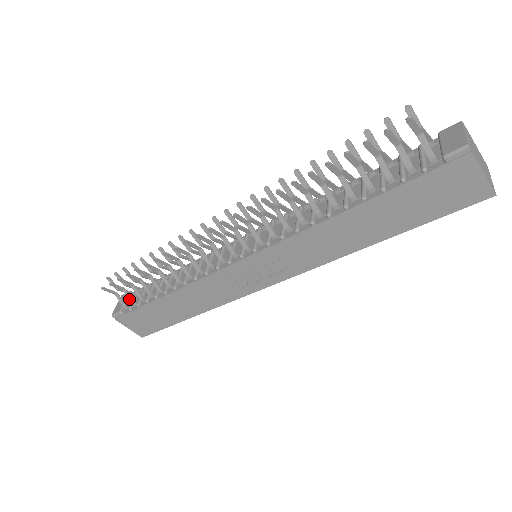
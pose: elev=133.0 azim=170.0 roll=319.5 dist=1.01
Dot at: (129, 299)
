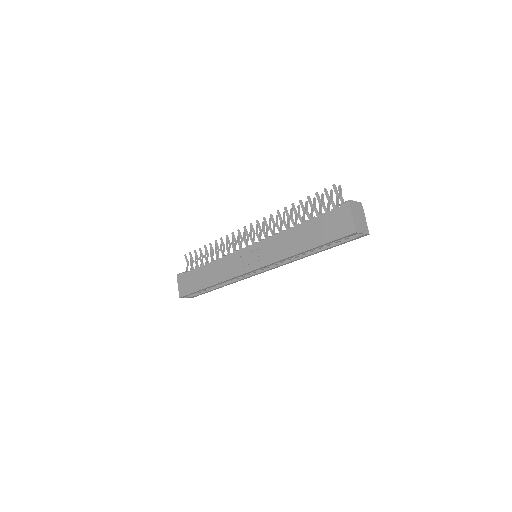
Dot at: (191, 267)
